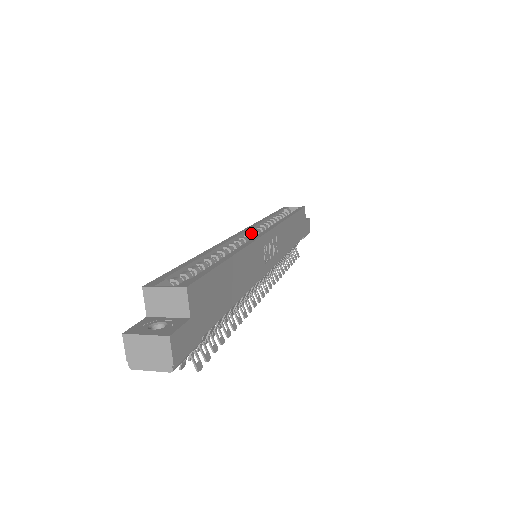
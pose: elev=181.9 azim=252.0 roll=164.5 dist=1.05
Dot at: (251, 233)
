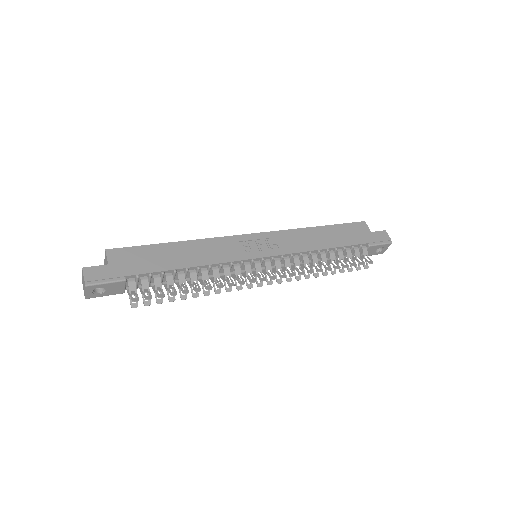
Dot at: occluded
